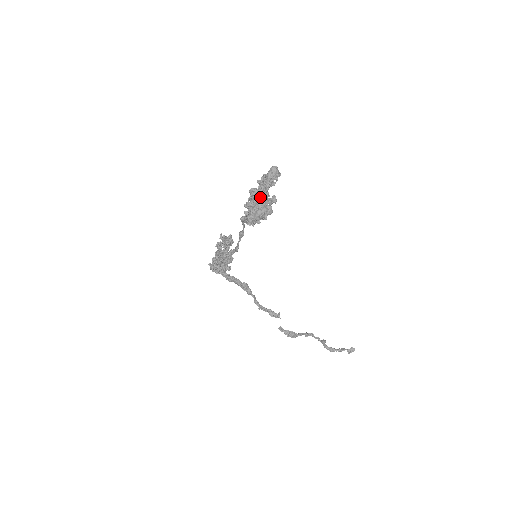
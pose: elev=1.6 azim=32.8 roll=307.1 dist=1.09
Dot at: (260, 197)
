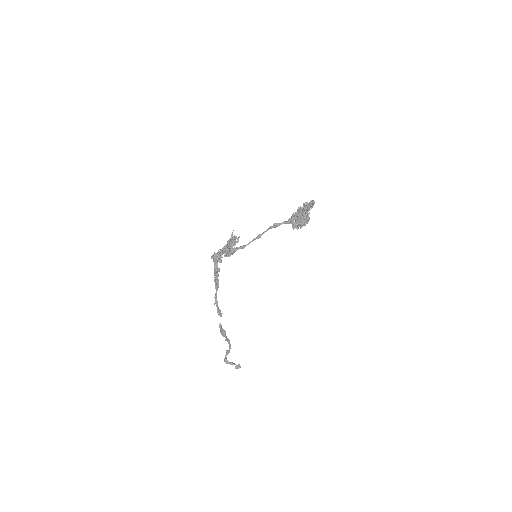
Dot at: (307, 213)
